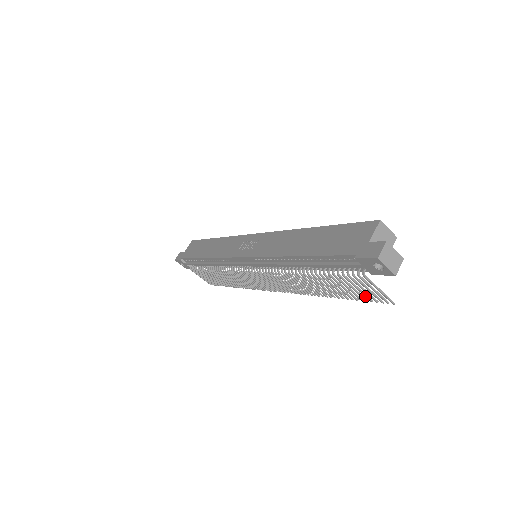
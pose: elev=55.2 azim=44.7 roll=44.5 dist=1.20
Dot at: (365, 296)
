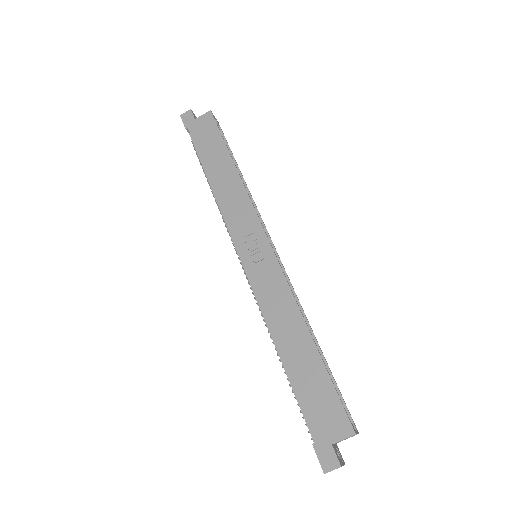
Dot at: occluded
